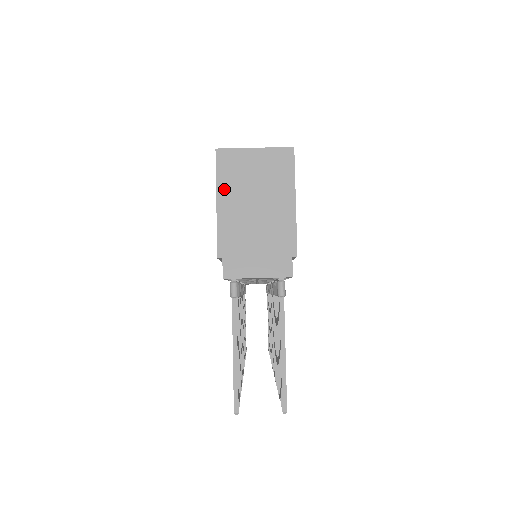
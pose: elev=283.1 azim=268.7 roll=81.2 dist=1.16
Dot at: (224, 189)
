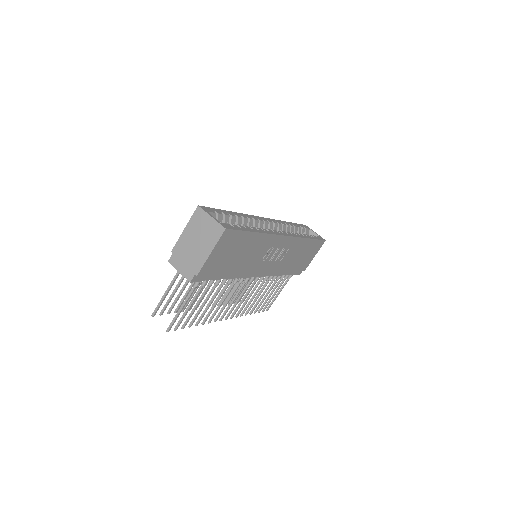
Dot at: (190, 225)
